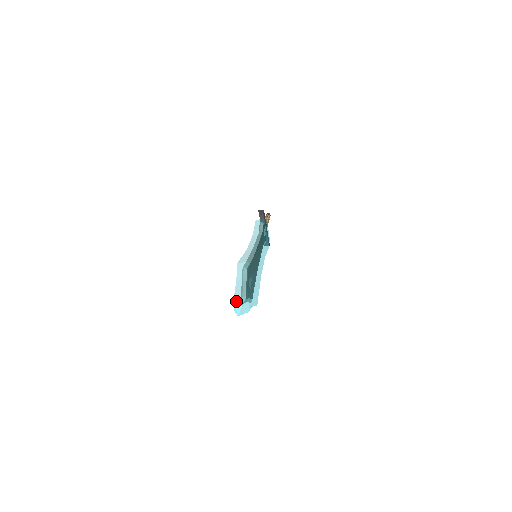
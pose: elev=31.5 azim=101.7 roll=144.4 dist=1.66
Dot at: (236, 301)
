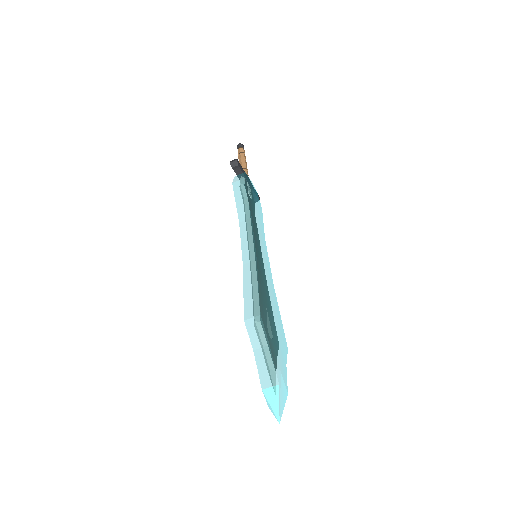
Dot at: (267, 395)
